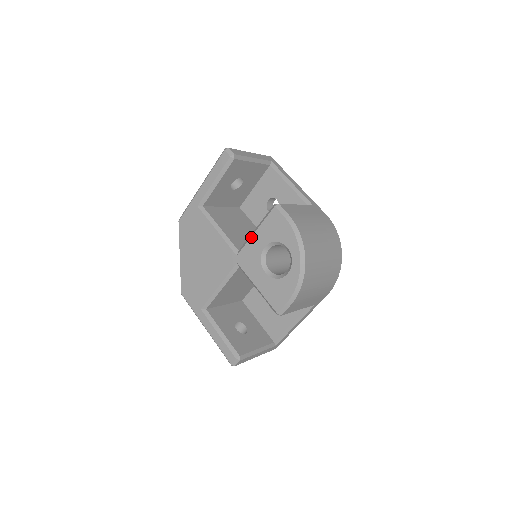
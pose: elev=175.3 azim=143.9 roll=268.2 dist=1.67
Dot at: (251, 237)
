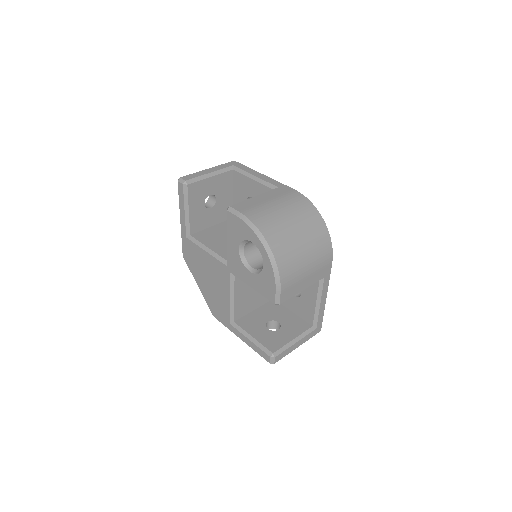
Dot at: (227, 245)
